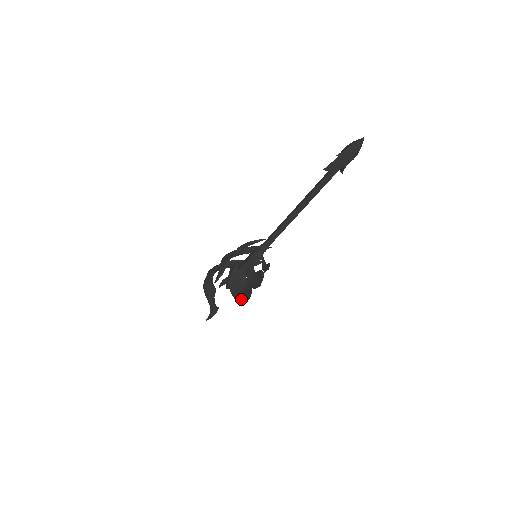
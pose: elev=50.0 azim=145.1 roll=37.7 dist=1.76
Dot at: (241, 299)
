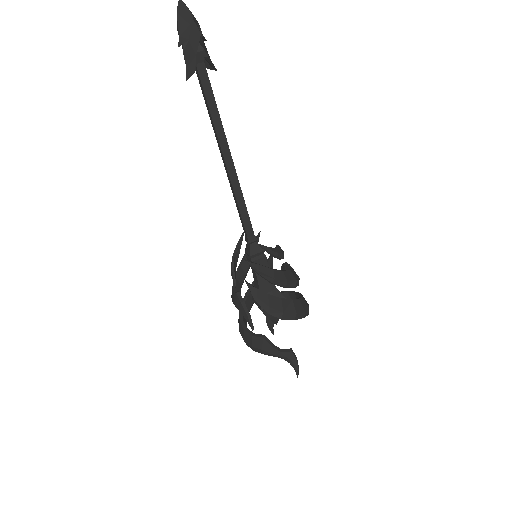
Dot at: (299, 312)
